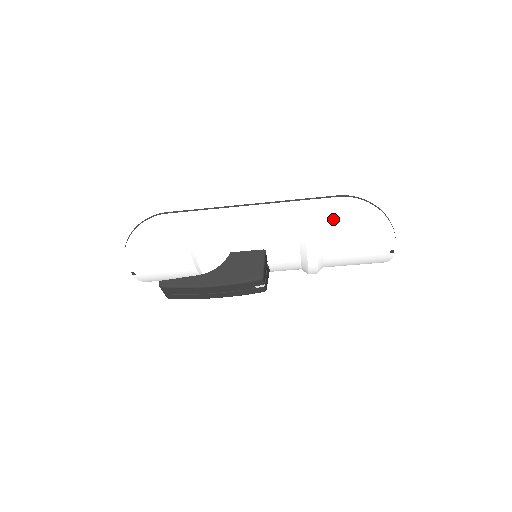
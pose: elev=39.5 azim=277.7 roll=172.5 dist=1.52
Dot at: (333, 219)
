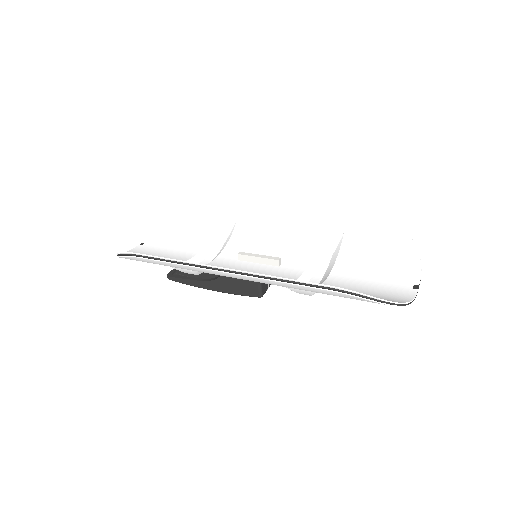
Dot at: occluded
